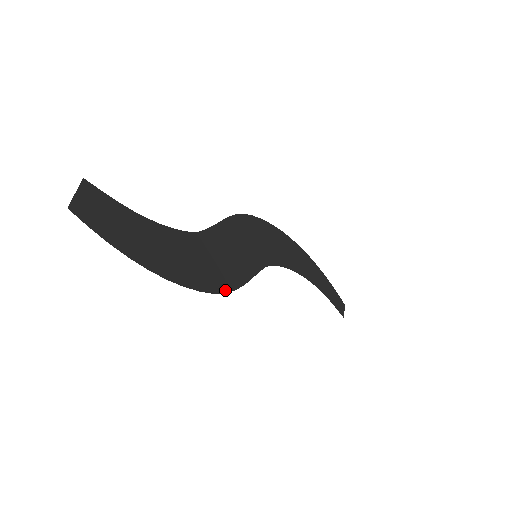
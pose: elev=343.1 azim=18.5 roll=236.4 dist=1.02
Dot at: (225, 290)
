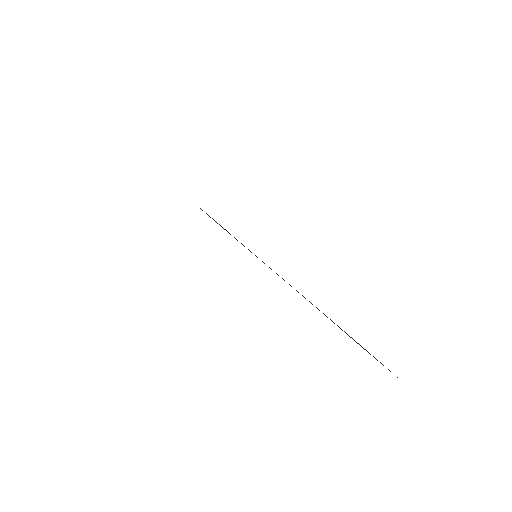
Dot at: occluded
